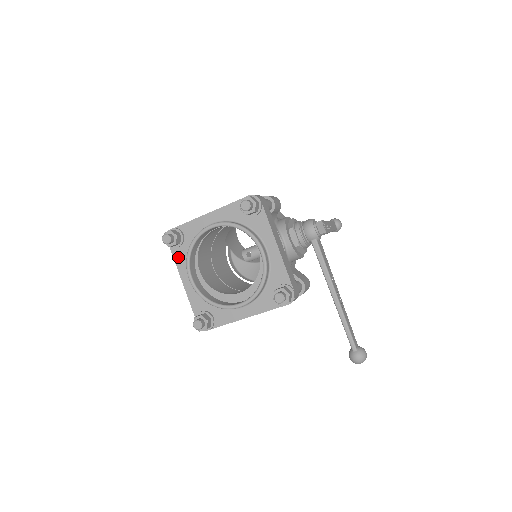
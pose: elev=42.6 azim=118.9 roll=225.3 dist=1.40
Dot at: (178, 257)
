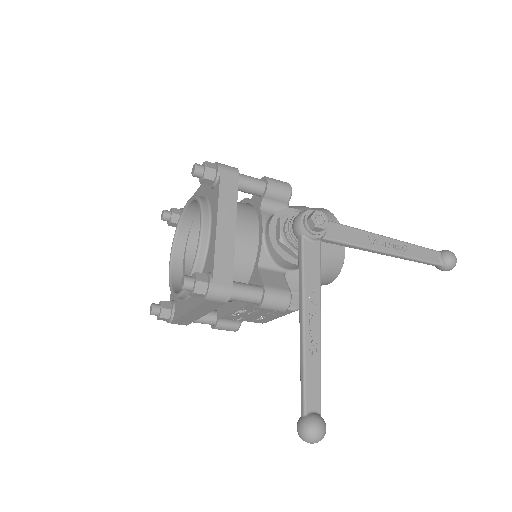
Dot at: occluded
